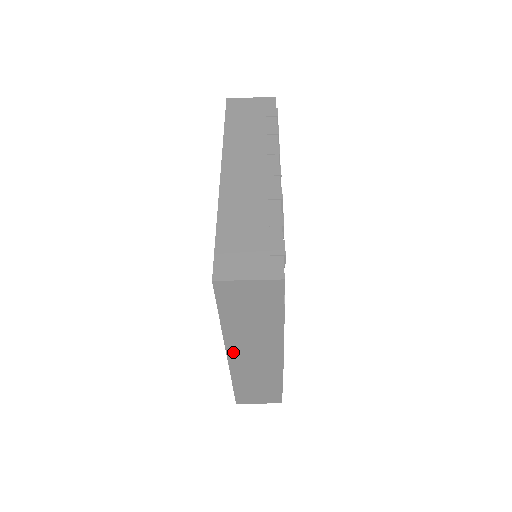
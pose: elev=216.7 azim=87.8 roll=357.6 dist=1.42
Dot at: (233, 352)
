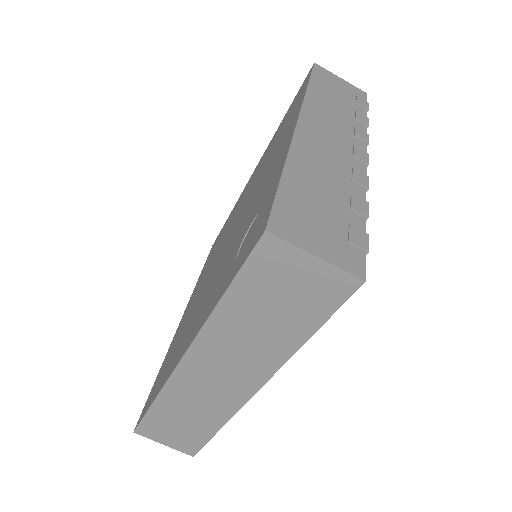
Dot at: (194, 358)
